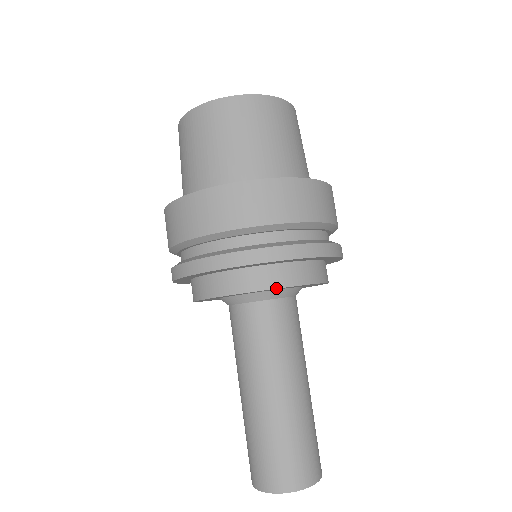
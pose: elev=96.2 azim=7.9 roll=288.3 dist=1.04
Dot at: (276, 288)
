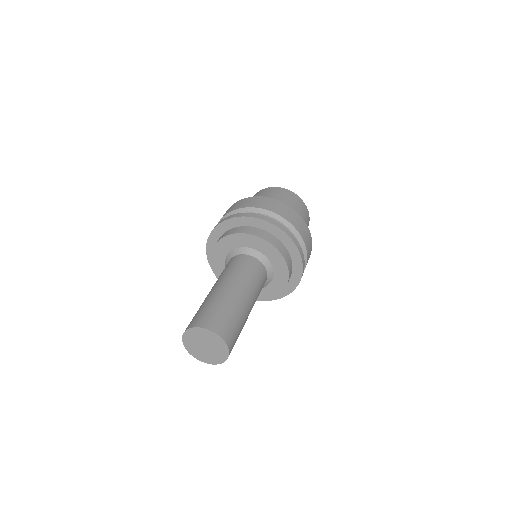
Dot at: (244, 233)
